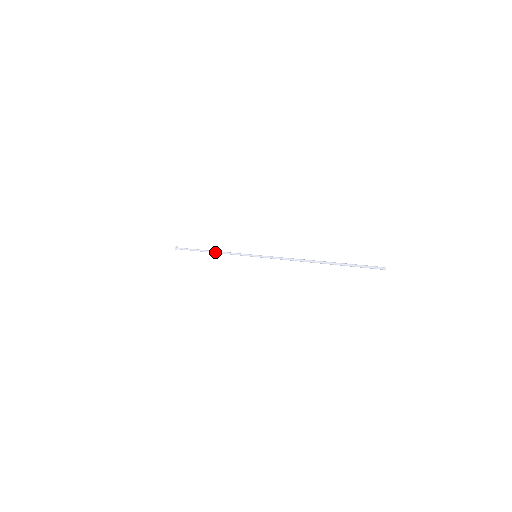
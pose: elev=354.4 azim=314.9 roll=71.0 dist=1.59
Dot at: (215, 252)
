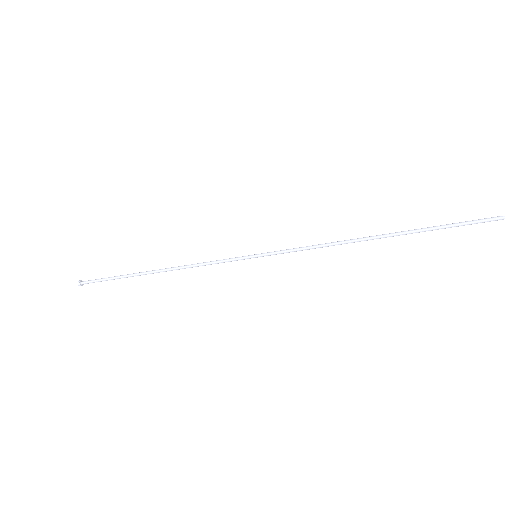
Dot at: (169, 268)
